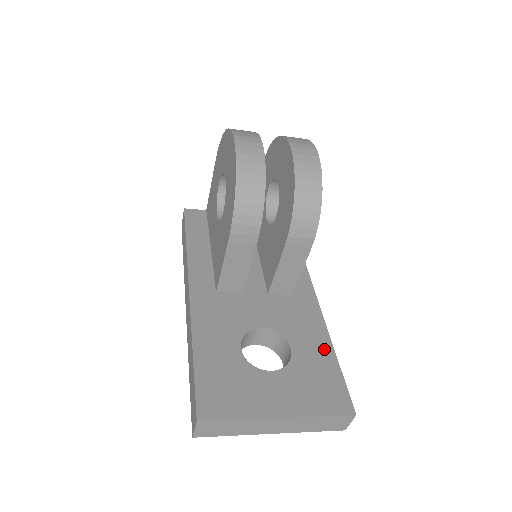
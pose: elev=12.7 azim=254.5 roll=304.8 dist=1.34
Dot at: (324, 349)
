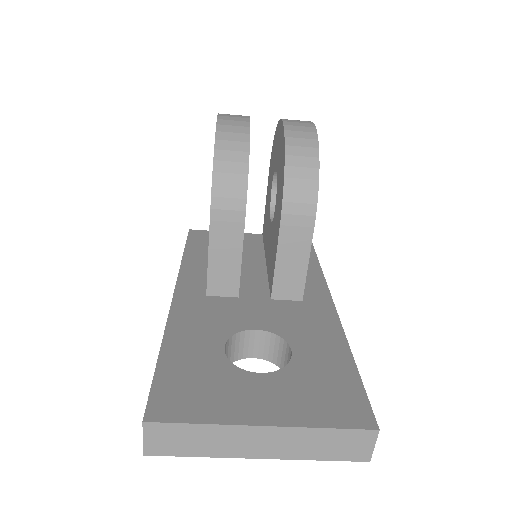
Dot at: (338, 354)
